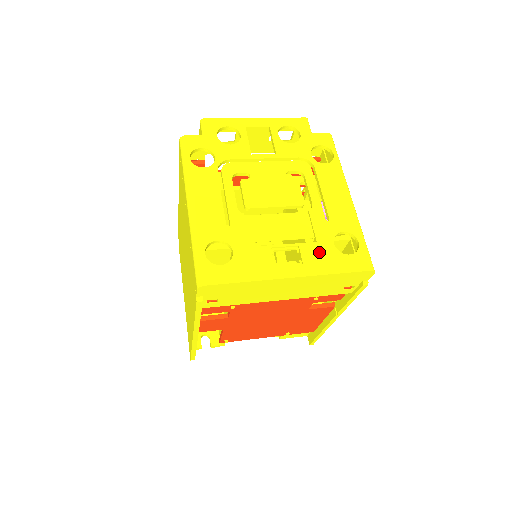
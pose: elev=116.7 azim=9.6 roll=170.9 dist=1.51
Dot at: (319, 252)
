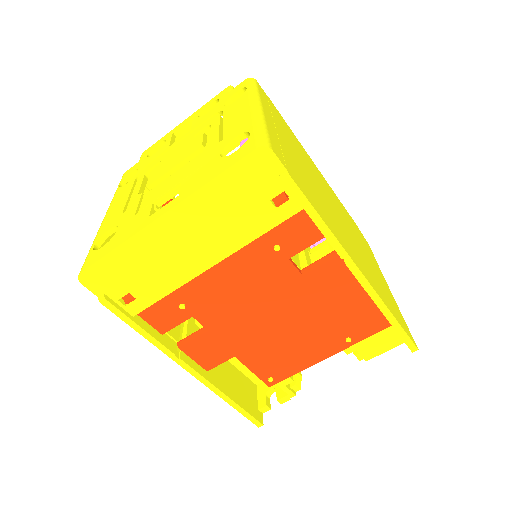
Dot at: (200, 173)
